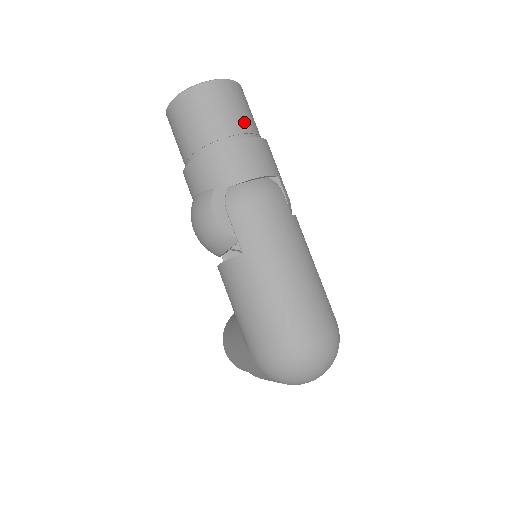
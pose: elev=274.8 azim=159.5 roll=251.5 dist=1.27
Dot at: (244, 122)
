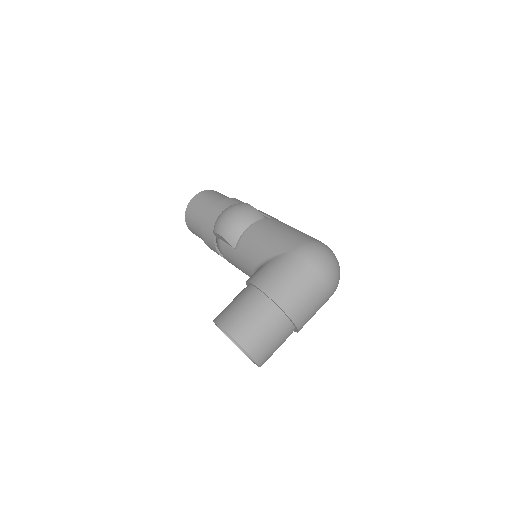
Dot at: occluded
